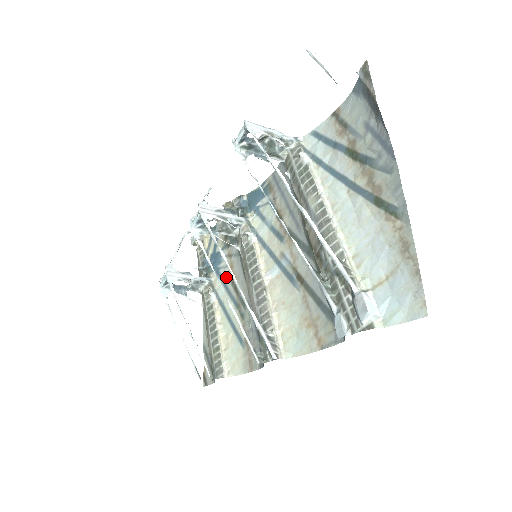
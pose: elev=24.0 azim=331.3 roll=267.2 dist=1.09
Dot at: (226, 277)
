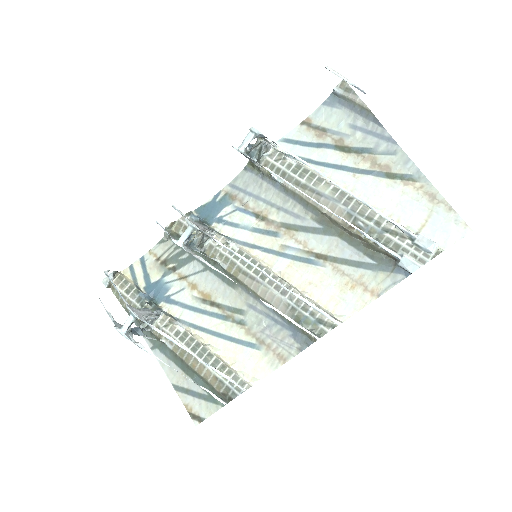
Dot at: (188, 300)
